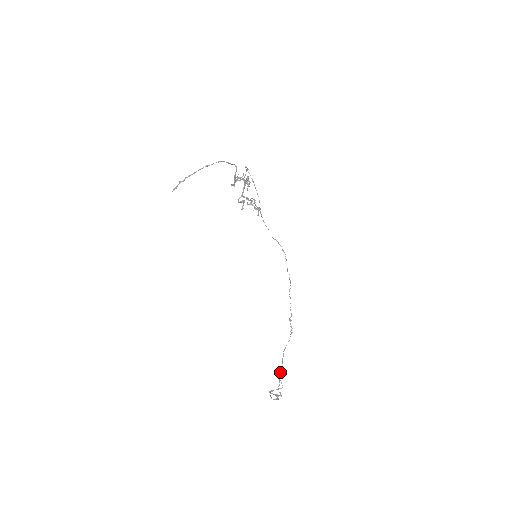
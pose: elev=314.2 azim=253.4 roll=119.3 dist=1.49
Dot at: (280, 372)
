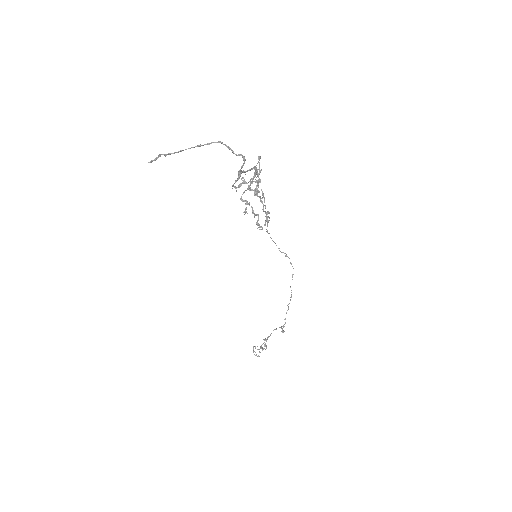
Dot at: (266, 339)
